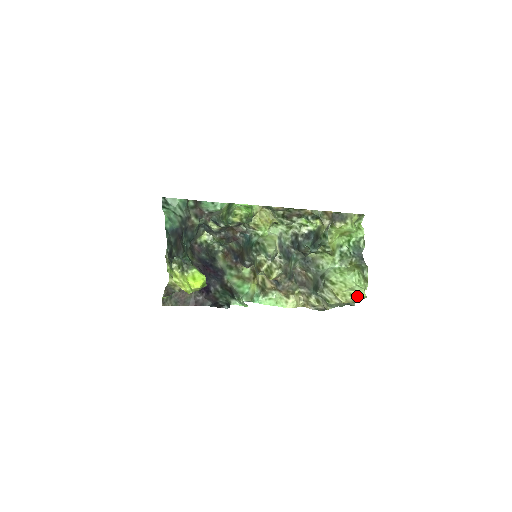
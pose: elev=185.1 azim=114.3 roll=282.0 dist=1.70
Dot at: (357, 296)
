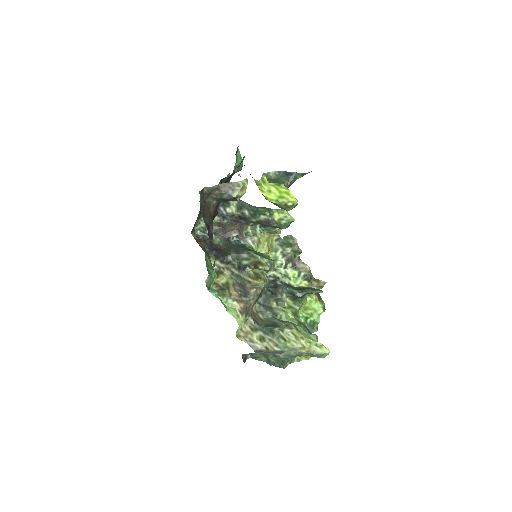
Dot at: (323, 349)
